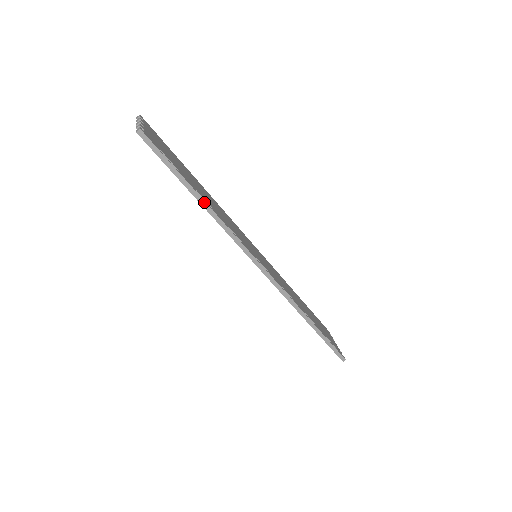
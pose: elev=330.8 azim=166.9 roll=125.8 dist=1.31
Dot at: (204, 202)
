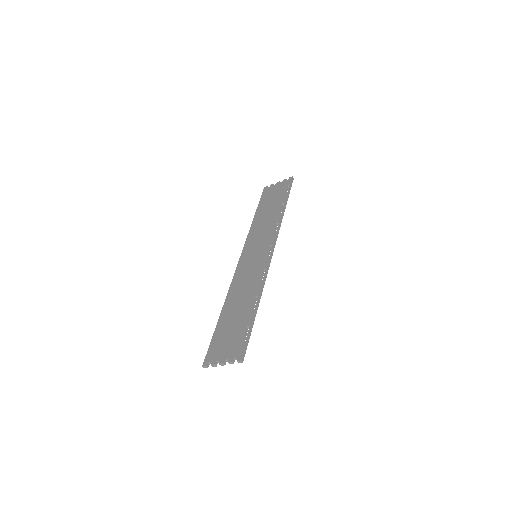
Dot at: occluded
